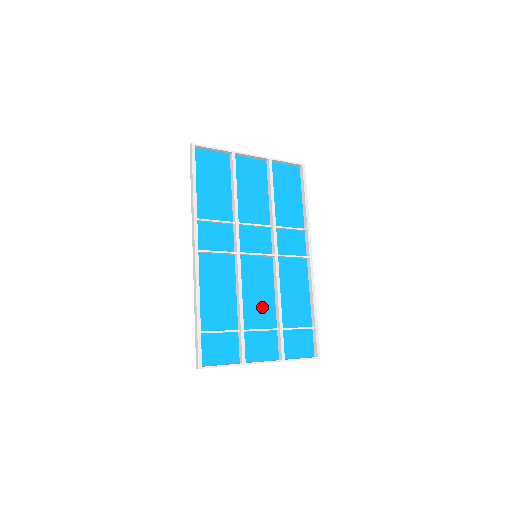
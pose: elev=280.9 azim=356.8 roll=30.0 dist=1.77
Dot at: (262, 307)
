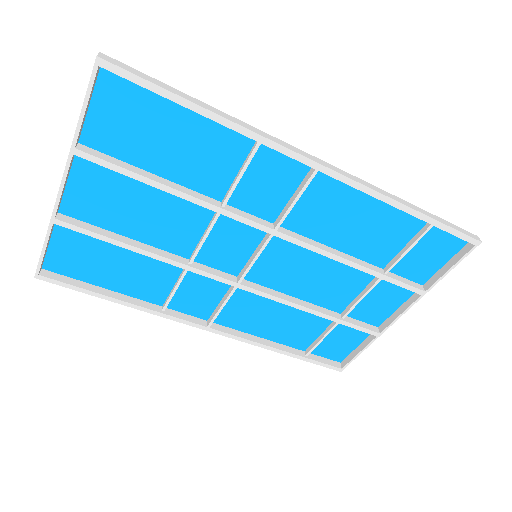
Dot at: (334, 279)
